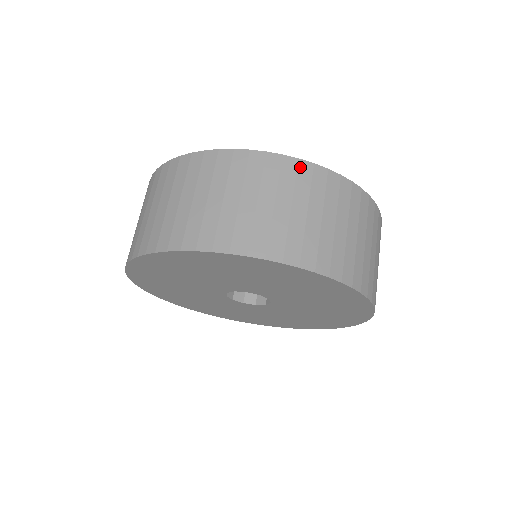
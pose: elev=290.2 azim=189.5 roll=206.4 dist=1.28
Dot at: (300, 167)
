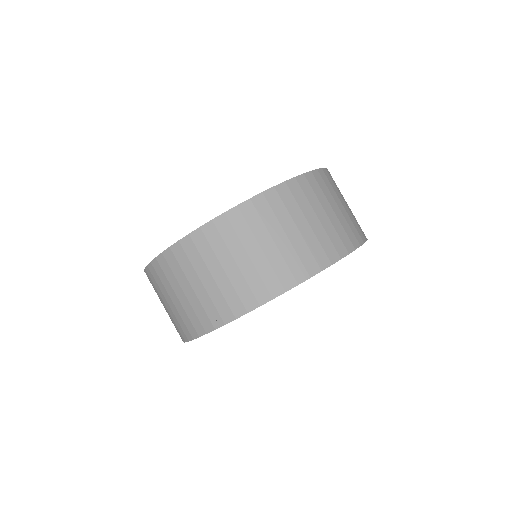
Dot at: (243, 211)
